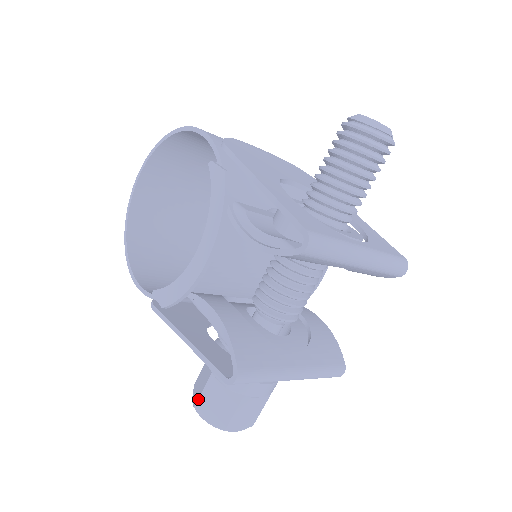
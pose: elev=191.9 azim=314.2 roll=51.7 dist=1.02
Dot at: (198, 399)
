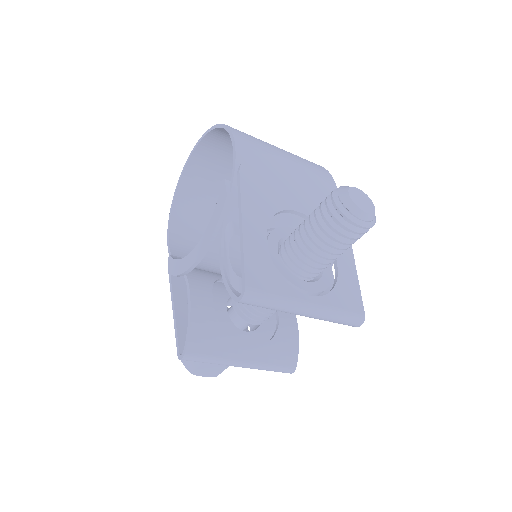
Dot at: occluded
